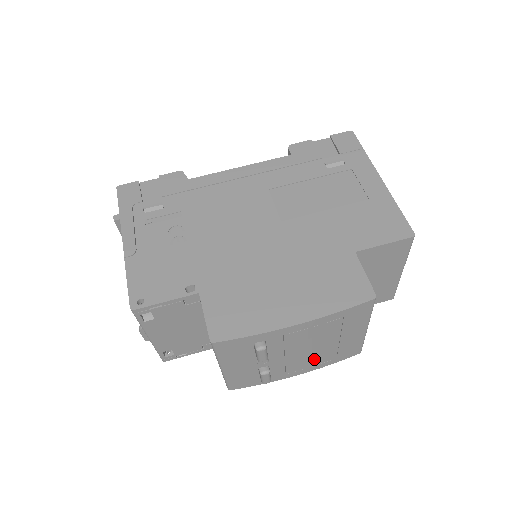
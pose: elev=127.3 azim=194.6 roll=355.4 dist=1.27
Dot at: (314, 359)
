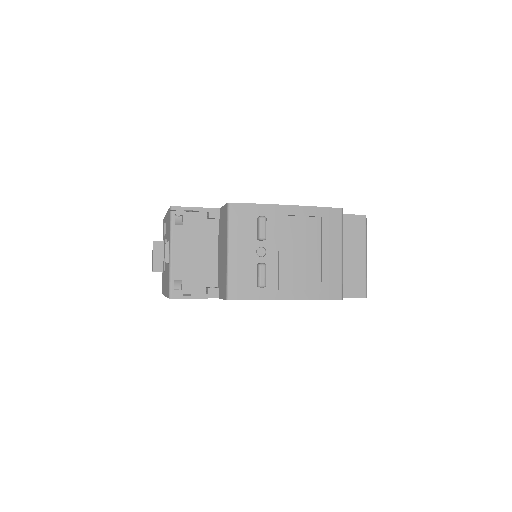
Dot at: (302, 276)
